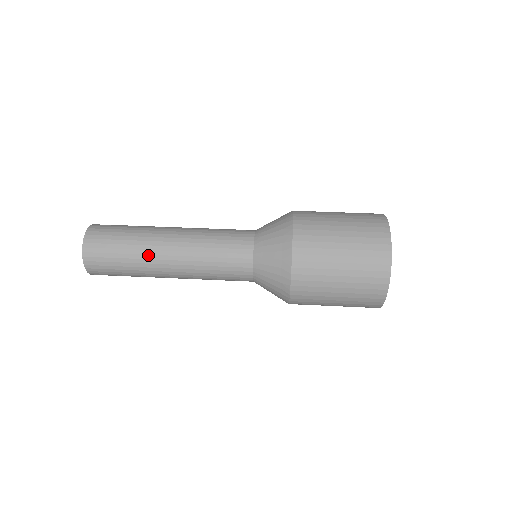
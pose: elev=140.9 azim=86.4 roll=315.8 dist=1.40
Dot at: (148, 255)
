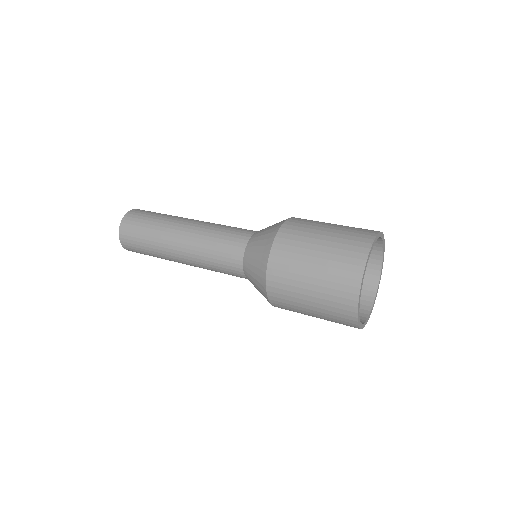
Dot at: (164, 236)
